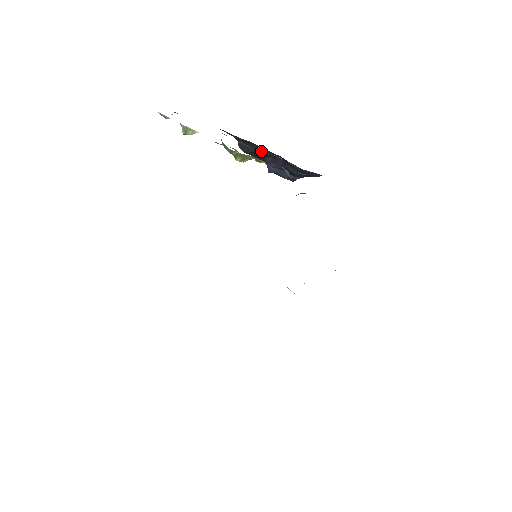
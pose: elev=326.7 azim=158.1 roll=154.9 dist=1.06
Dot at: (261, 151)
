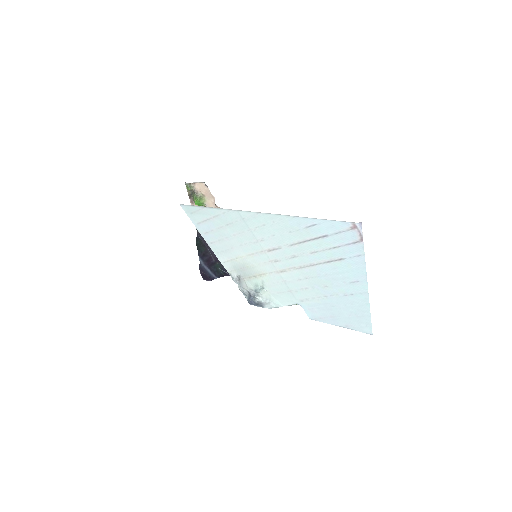
Dot at: (208, 247)
